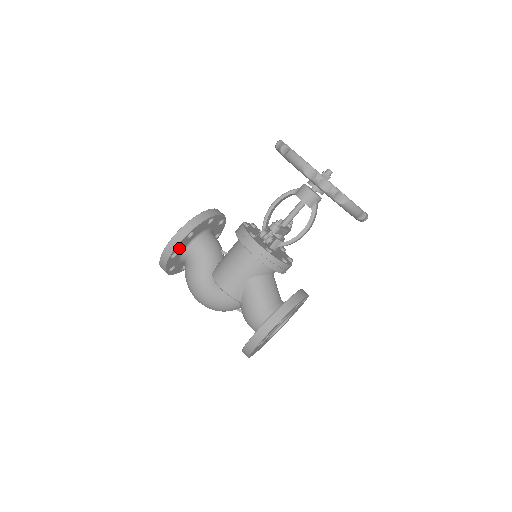
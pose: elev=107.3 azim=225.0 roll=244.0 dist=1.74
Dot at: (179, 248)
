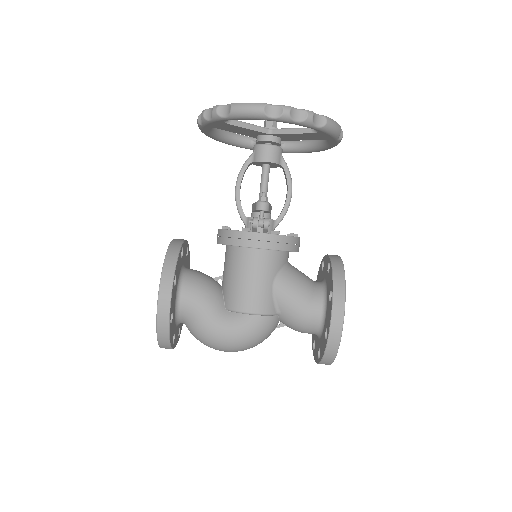
Dot at: (172, 305)
